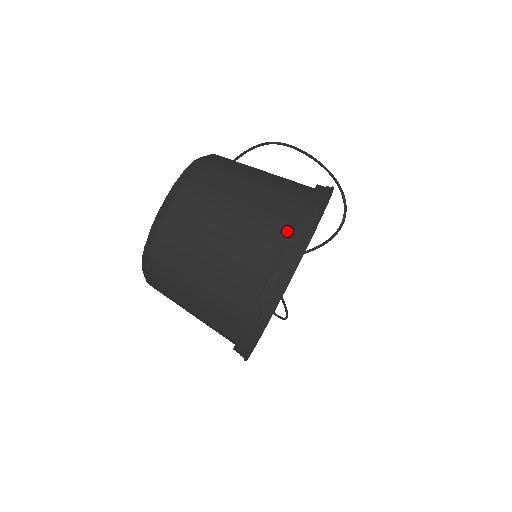
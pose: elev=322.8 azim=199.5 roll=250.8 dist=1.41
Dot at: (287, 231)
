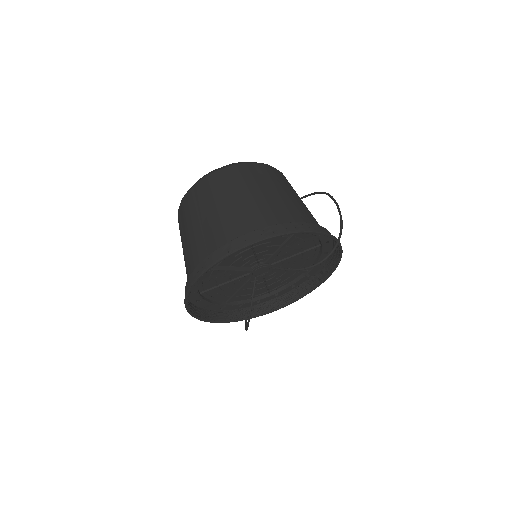
Dot at: (271, 225)
